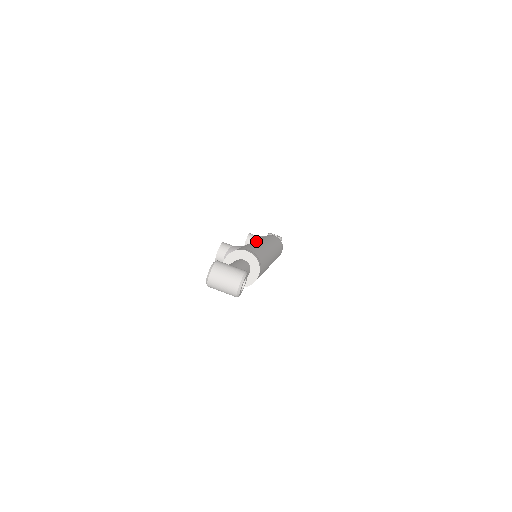
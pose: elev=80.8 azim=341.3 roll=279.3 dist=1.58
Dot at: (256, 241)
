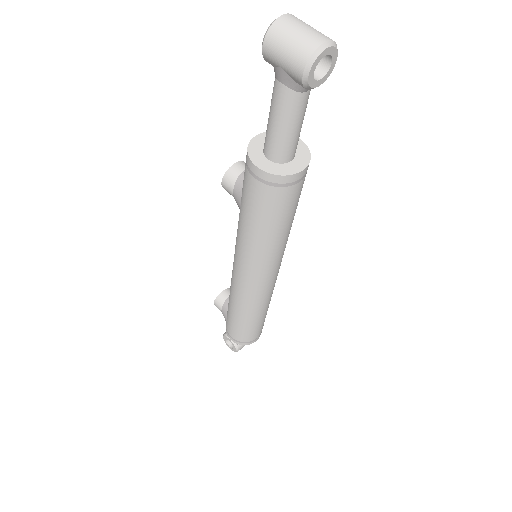
Dot at: occluded
